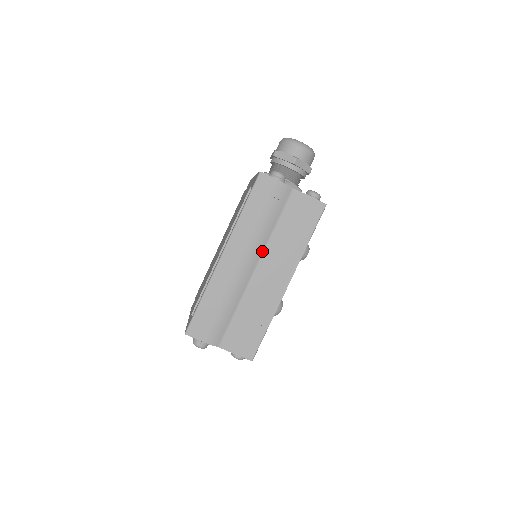
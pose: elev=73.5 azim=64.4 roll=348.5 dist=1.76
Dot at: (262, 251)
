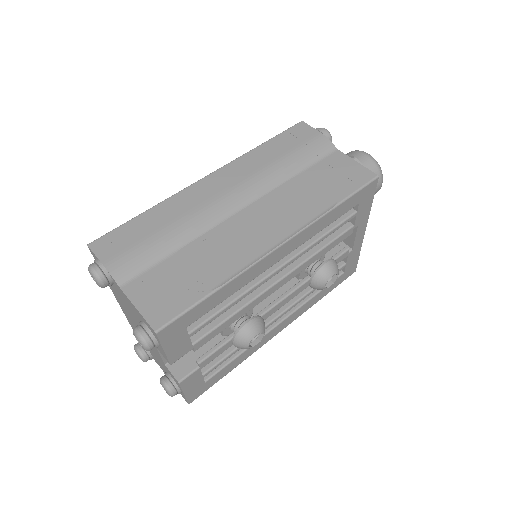
Dot at: (262, 194)
